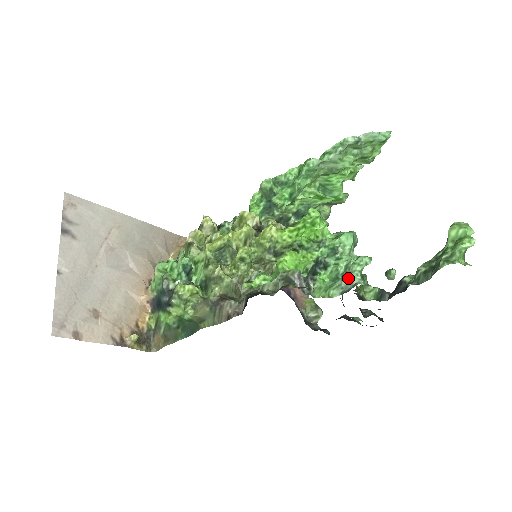
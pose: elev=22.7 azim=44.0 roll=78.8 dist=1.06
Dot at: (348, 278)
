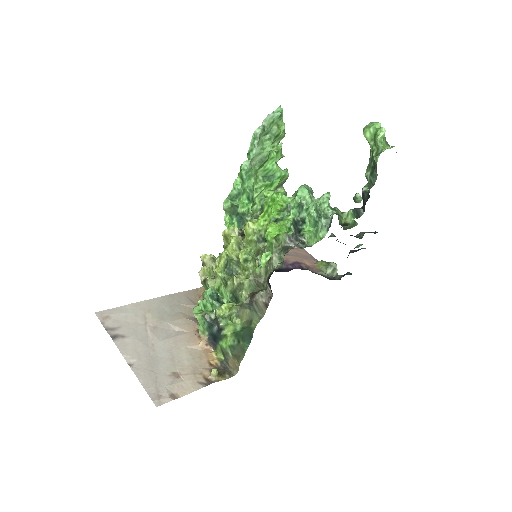
Dot at: (324, 217)
